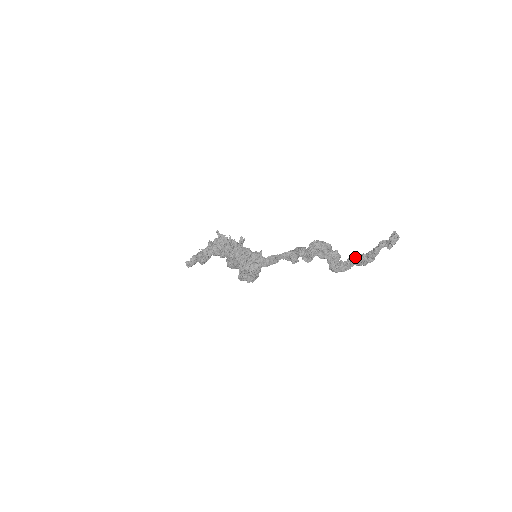
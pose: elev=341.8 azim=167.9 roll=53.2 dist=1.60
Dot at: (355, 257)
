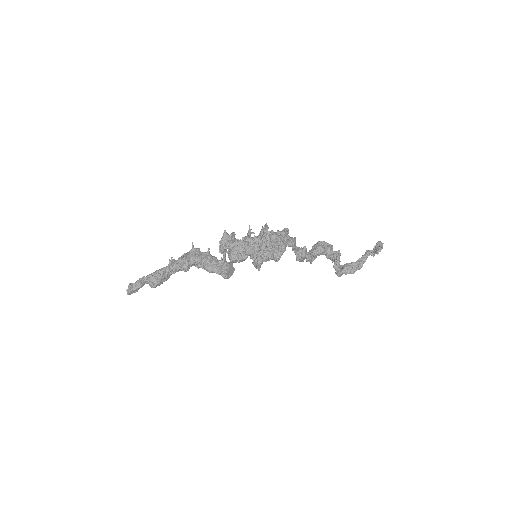
Dot at: (345, 265)
